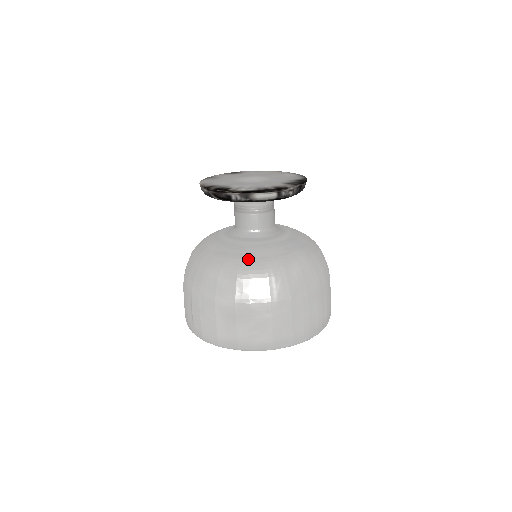
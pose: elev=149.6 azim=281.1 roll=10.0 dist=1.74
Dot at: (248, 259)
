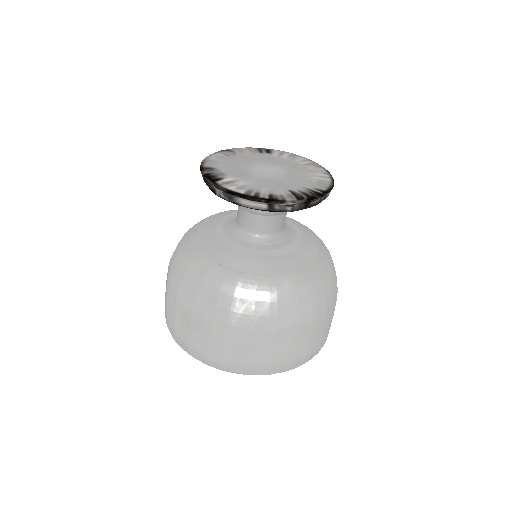
Dot at: (221, 266)
